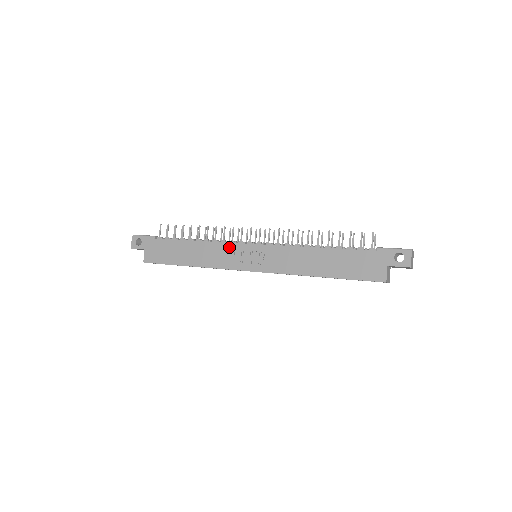
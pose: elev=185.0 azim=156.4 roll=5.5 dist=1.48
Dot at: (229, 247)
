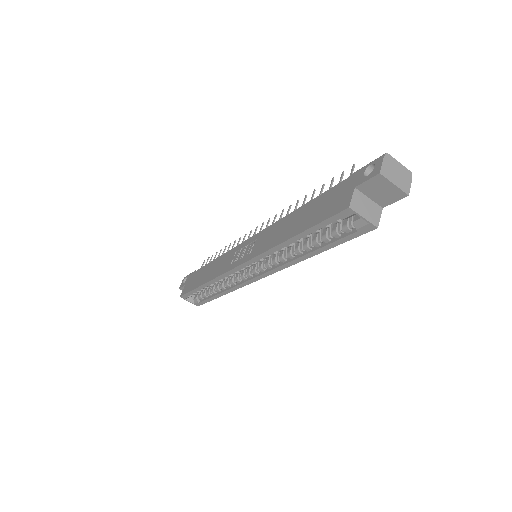
Dot at: (233, 251)
